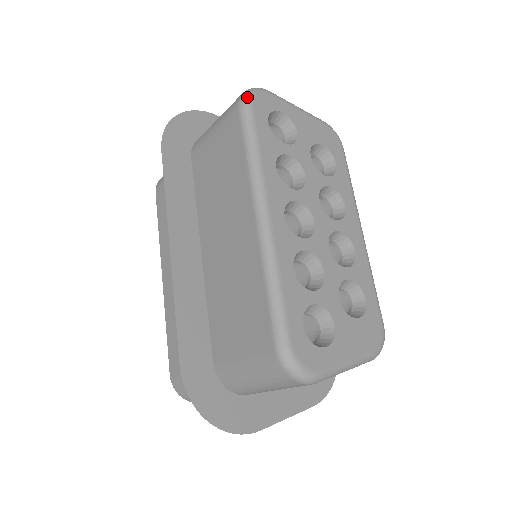
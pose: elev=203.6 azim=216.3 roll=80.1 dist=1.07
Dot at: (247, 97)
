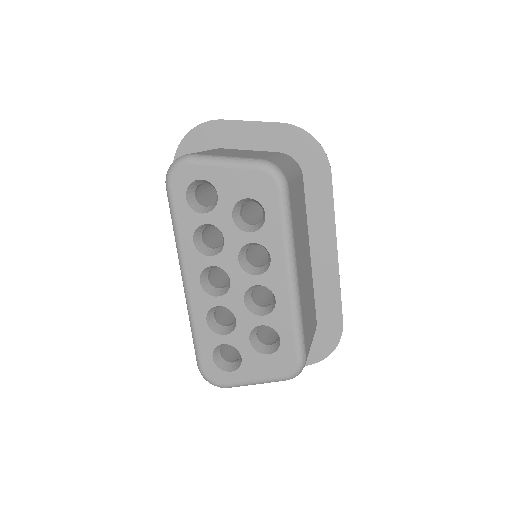
Dot at: (167, 178)
